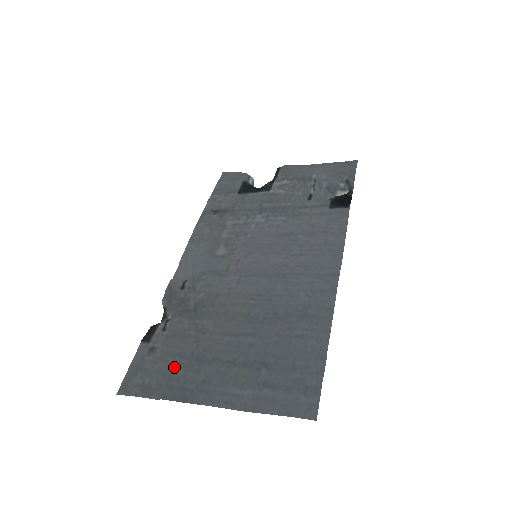
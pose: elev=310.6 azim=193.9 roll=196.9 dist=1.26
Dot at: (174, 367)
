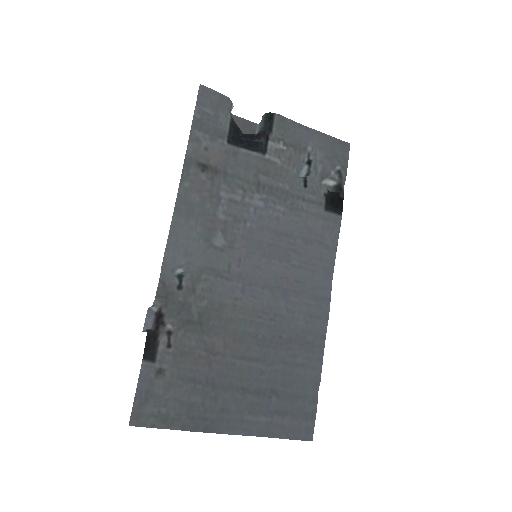
Dot at: (190, 394)
